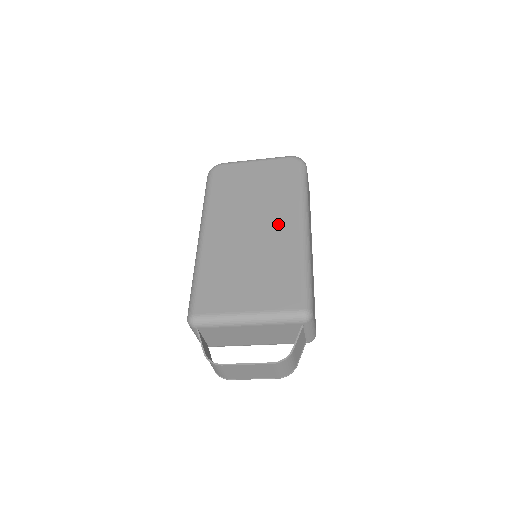
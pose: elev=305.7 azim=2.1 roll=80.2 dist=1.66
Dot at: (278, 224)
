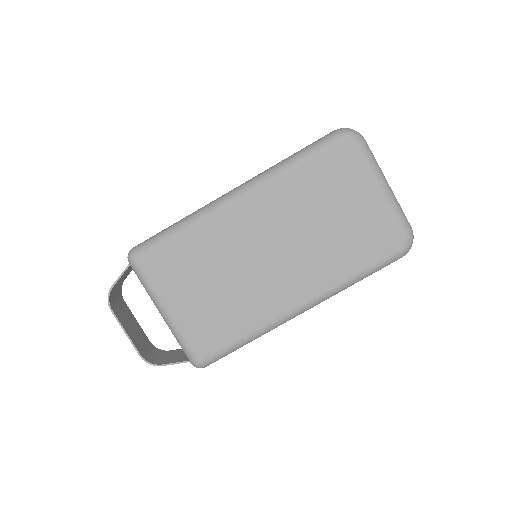
Dot at: (291, 280)
